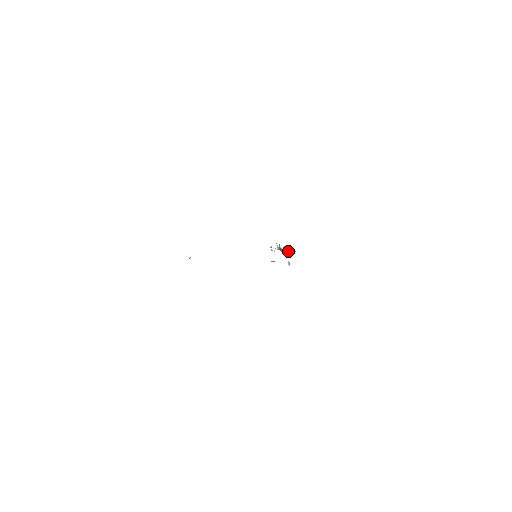
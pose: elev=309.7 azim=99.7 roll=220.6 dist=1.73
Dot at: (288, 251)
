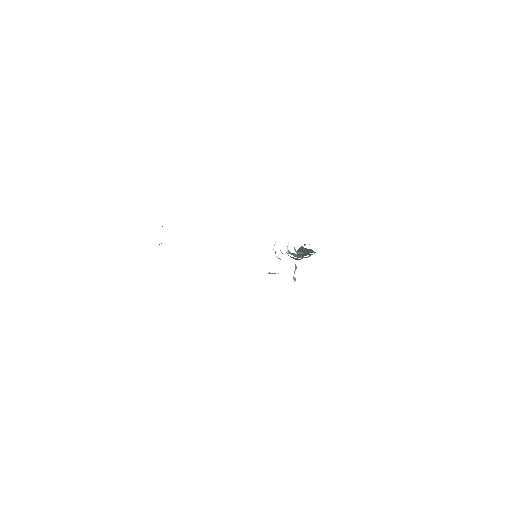
Dot at: (301, 257)
